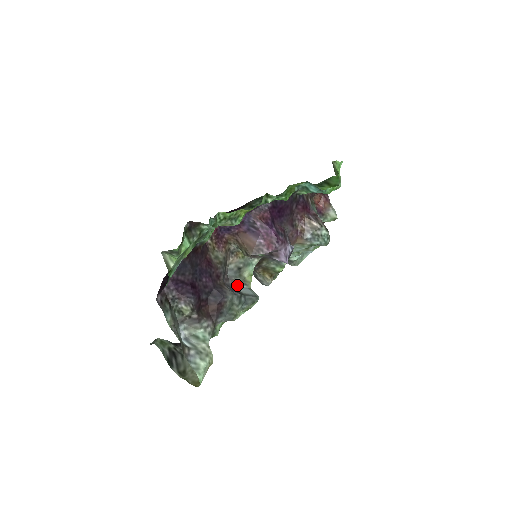
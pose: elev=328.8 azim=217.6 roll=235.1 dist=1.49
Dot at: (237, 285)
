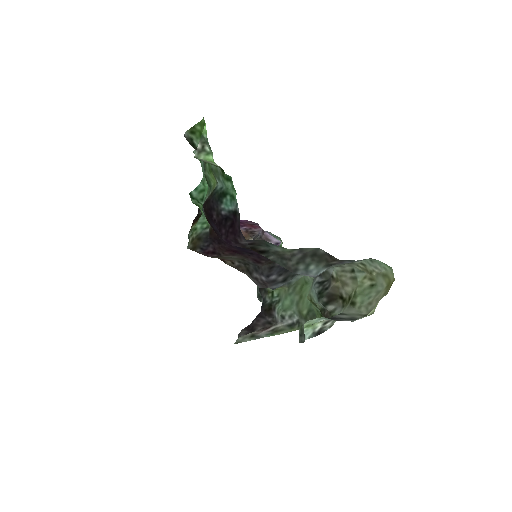
Dot at: occluded
